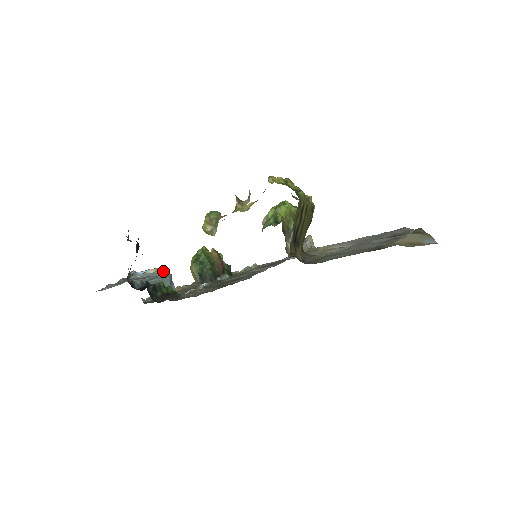
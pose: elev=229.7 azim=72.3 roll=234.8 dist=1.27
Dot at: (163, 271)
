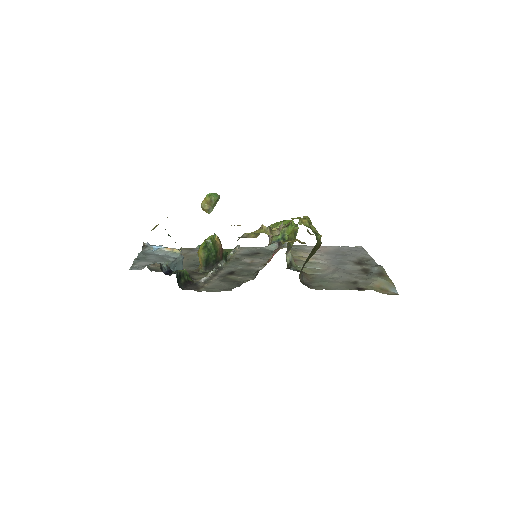
Dot at: (179, 254)
